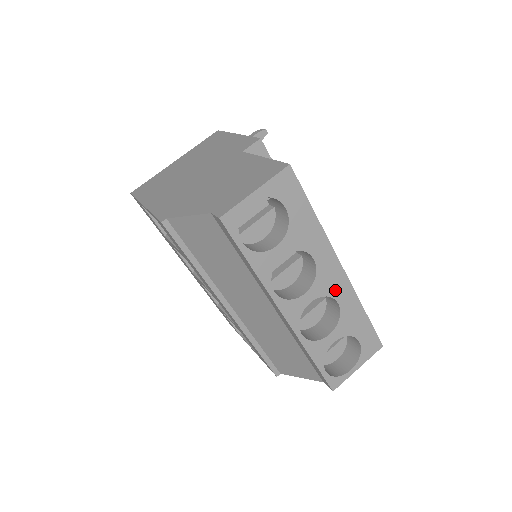
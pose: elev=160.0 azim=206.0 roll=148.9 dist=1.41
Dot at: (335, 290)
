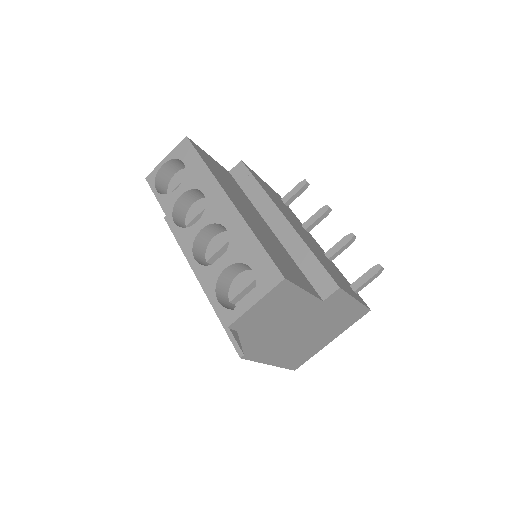
Dot at: (223, 217)
